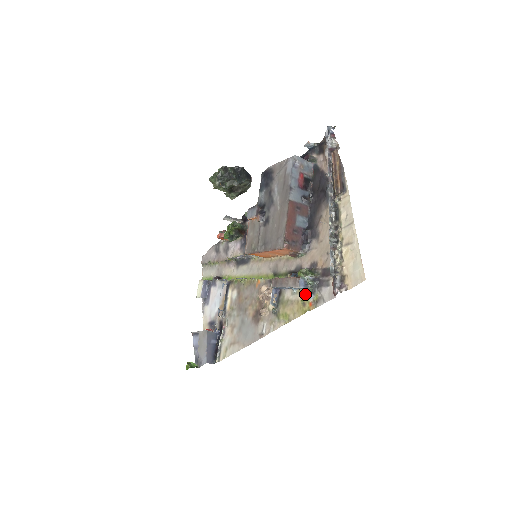
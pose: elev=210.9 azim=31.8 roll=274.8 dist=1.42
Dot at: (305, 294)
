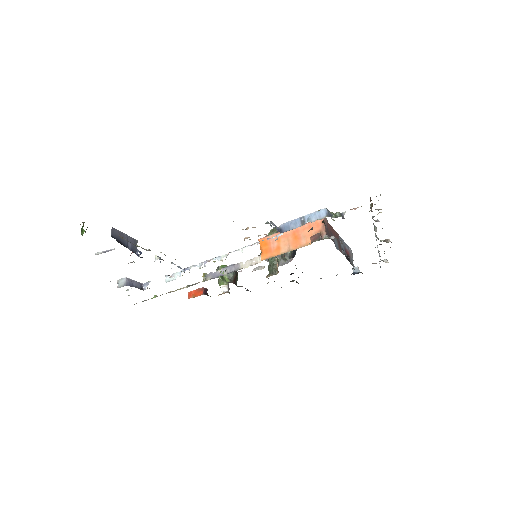
Dot at: (324, 215)
